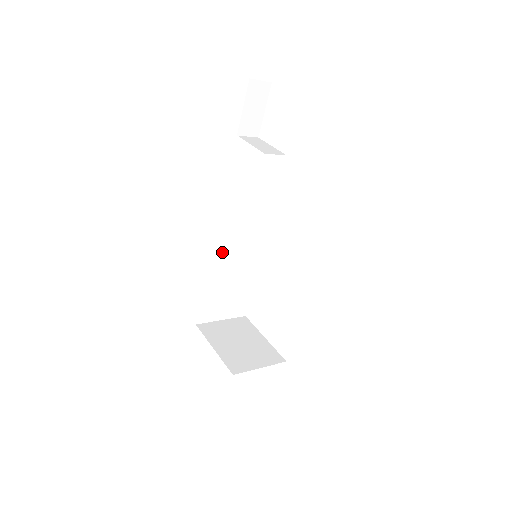
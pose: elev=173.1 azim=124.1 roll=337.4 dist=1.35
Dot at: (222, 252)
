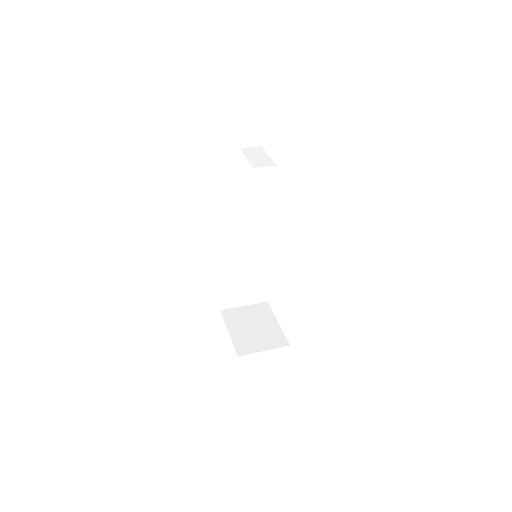
Dot at: (232, 252)
